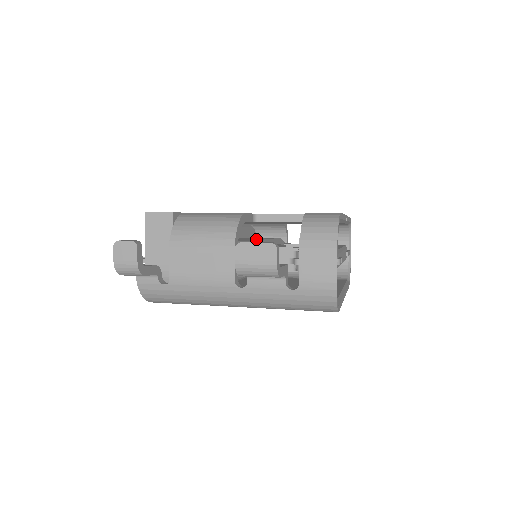
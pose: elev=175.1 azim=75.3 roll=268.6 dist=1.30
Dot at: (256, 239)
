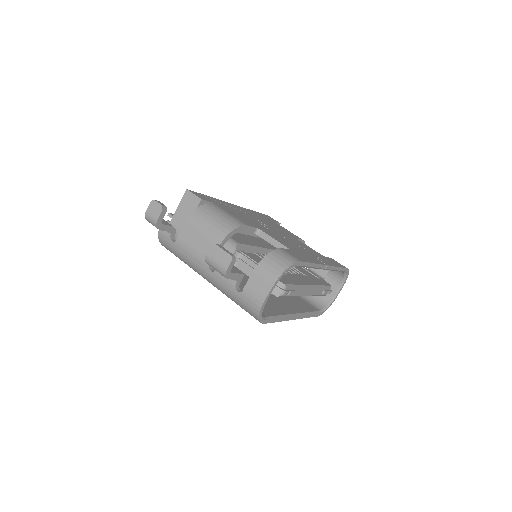
Dot at: (260, 245)
